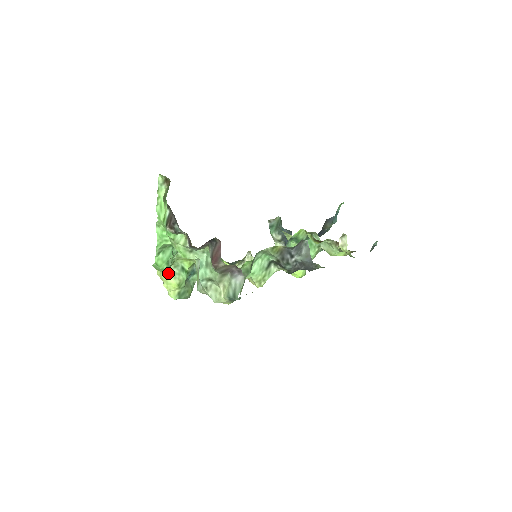
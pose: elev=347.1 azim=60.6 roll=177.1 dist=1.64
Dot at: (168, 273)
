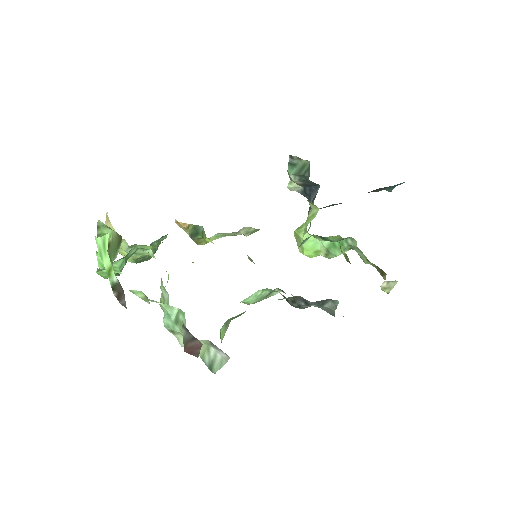
Dot at: (120, 246)
